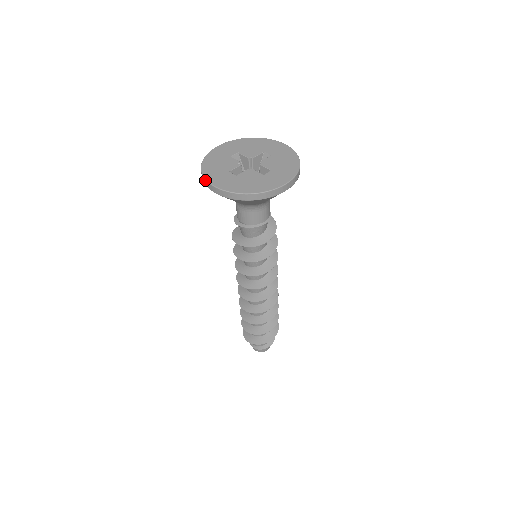
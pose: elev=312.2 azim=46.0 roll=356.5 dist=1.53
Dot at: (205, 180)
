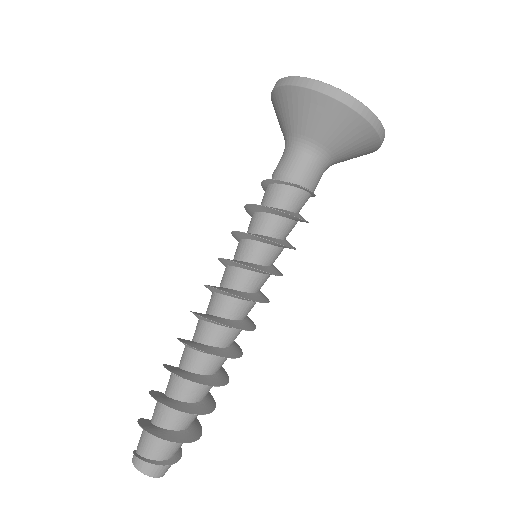
Dot at: (334, 87)
